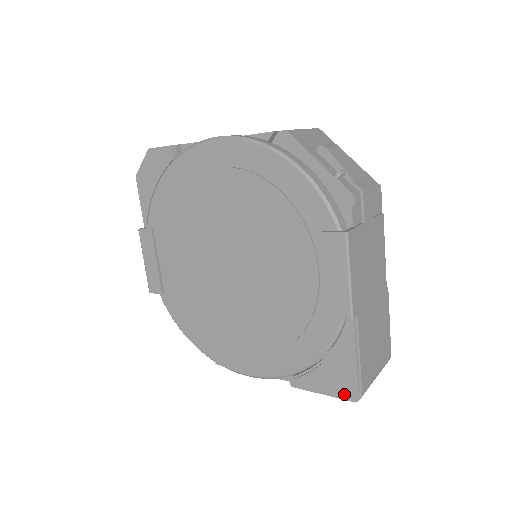
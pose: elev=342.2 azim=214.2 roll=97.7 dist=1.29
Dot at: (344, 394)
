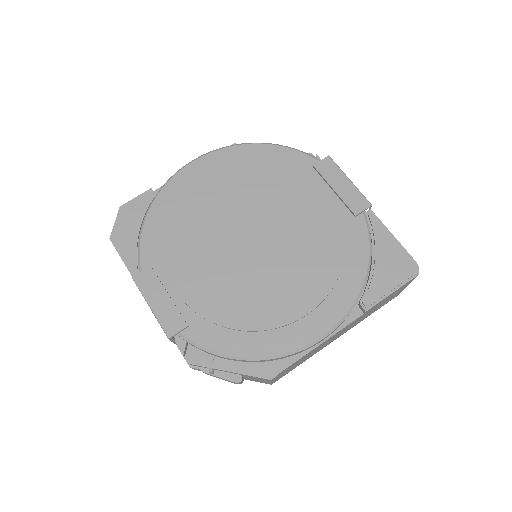
Dot at: (407, 273)
